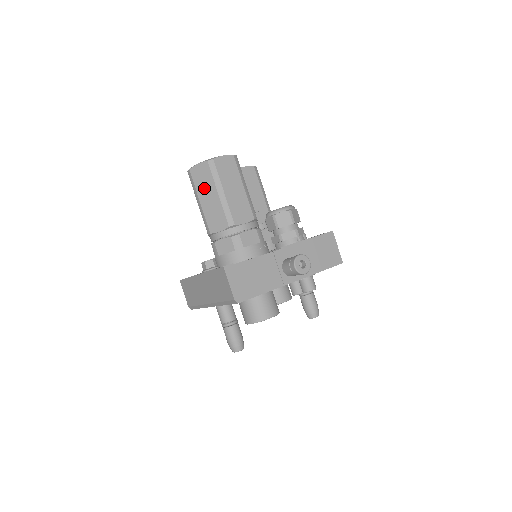
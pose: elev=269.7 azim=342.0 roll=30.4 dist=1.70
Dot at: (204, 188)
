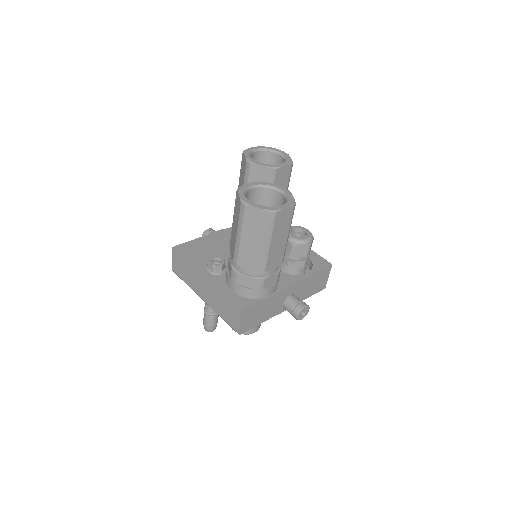
Dot at: (252, 230)
